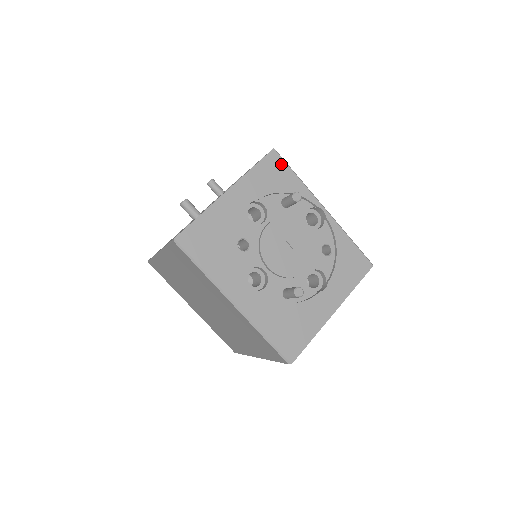
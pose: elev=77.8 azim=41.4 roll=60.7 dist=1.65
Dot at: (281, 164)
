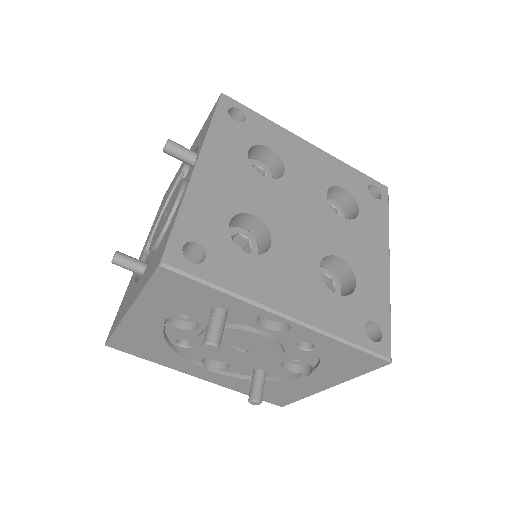
Dot at: (184, 281)
